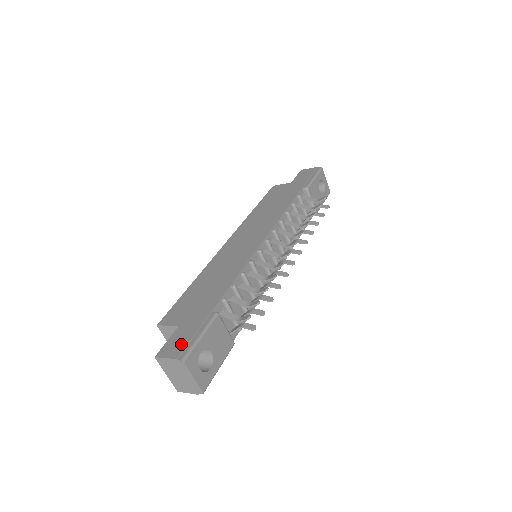
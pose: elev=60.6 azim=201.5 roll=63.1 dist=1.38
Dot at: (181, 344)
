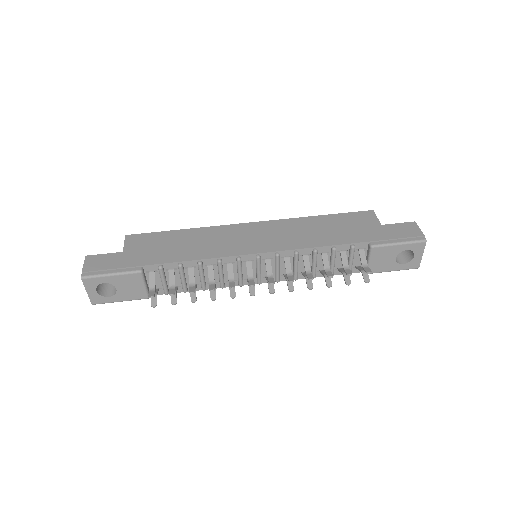
Dot at: (99, 266)
